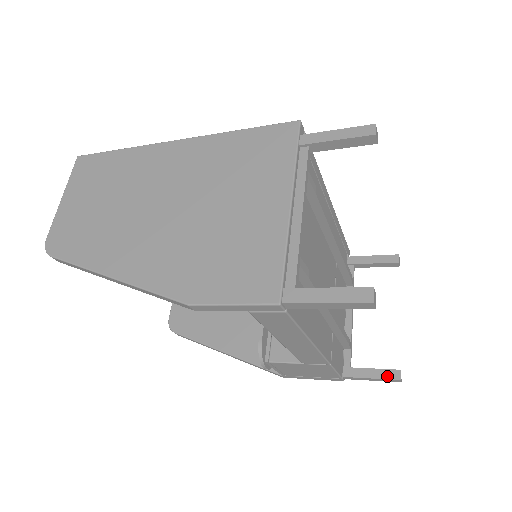
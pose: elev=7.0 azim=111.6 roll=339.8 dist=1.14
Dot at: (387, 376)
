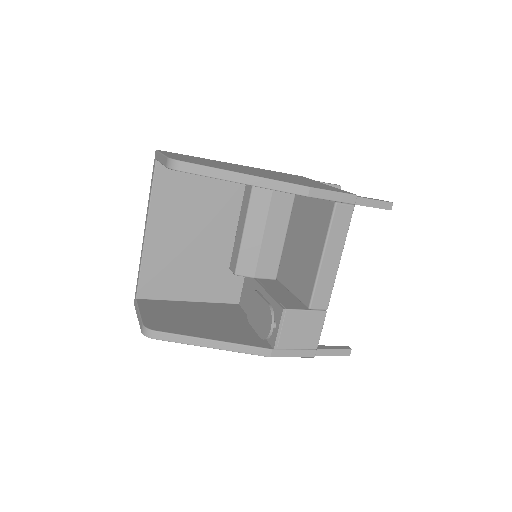
Dot at: (343, 348)
